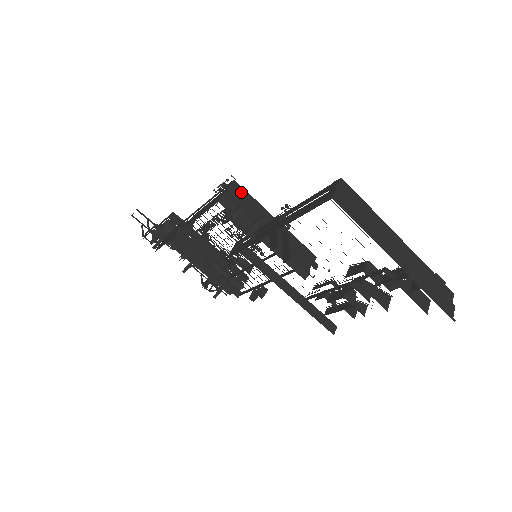
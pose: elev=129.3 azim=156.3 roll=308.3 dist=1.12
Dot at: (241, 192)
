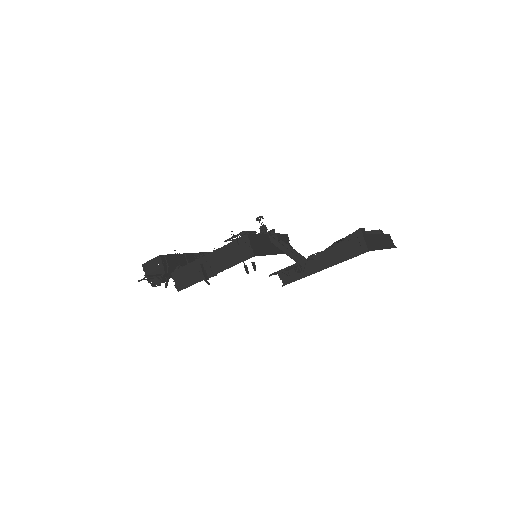
Dot at: (253, 238)
